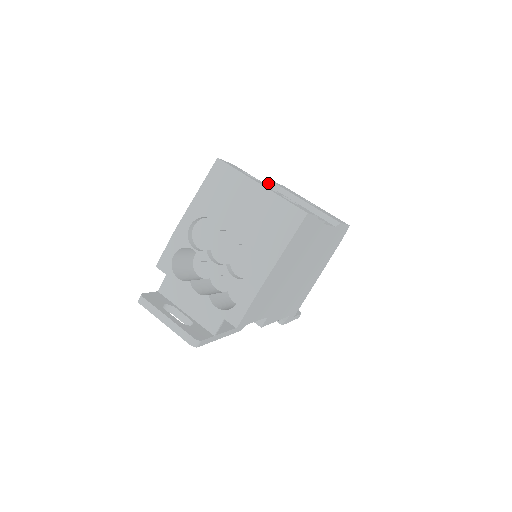
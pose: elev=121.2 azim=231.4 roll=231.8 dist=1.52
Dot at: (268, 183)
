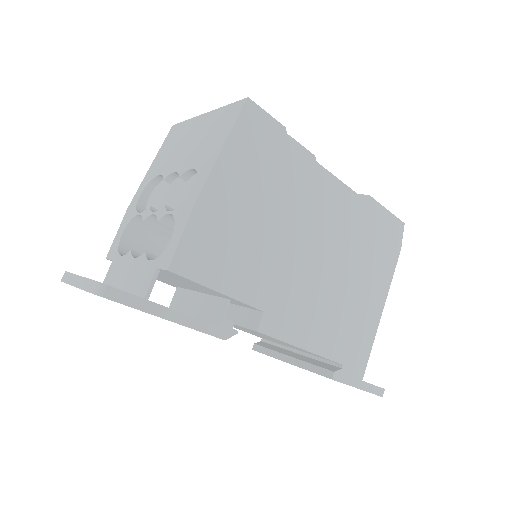
Dot at: occluded
